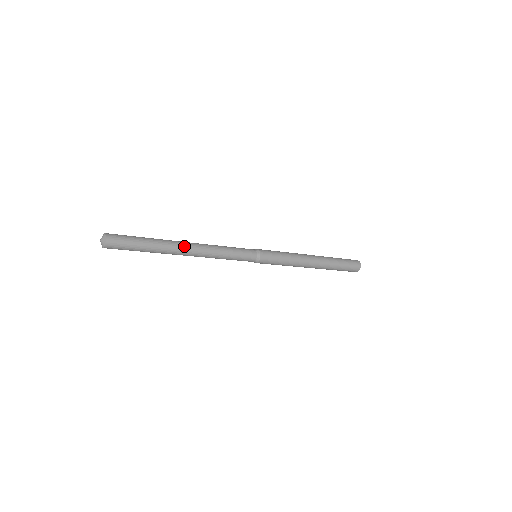
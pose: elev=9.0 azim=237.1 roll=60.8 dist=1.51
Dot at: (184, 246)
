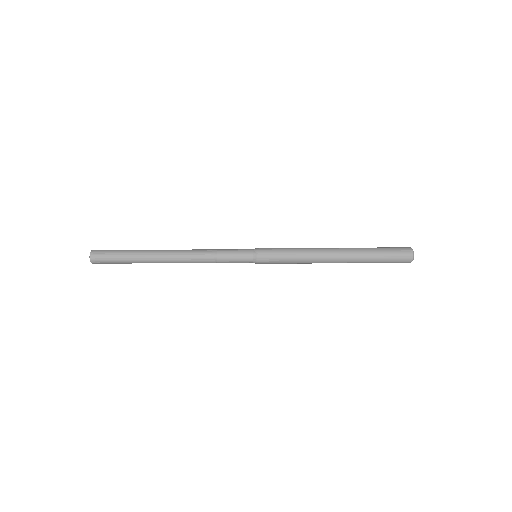
Dot at: (168, 250)
